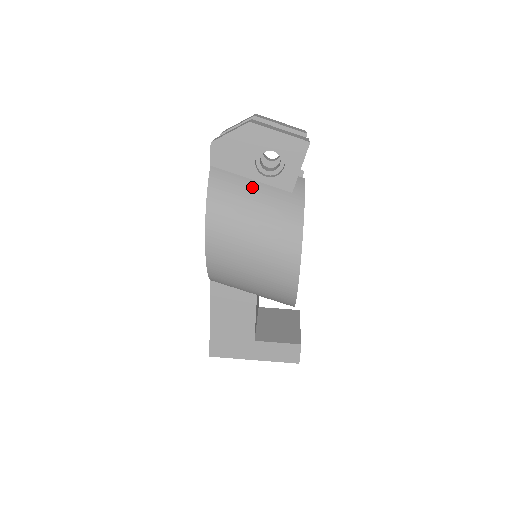
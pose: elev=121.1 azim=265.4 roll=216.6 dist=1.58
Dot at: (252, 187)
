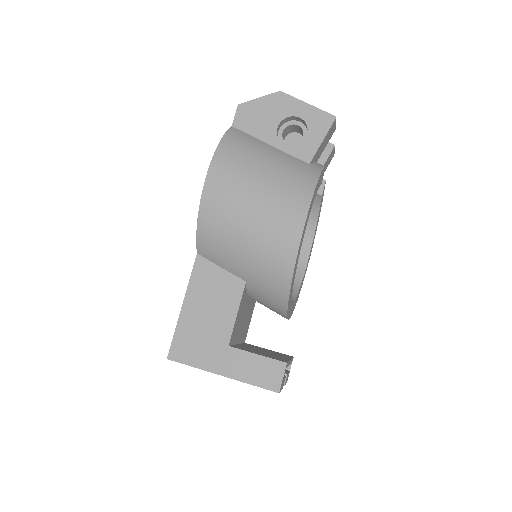
Dot at: (268, 148)
